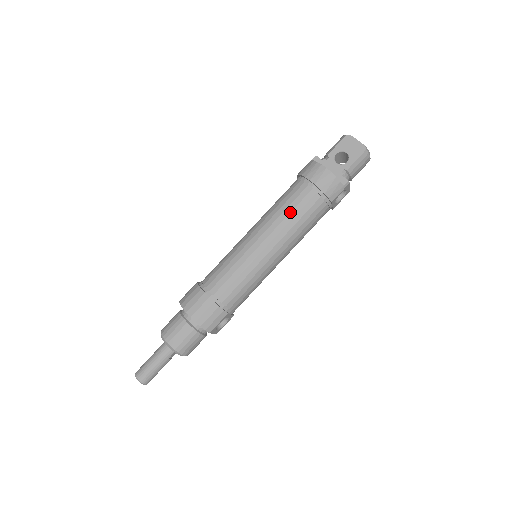
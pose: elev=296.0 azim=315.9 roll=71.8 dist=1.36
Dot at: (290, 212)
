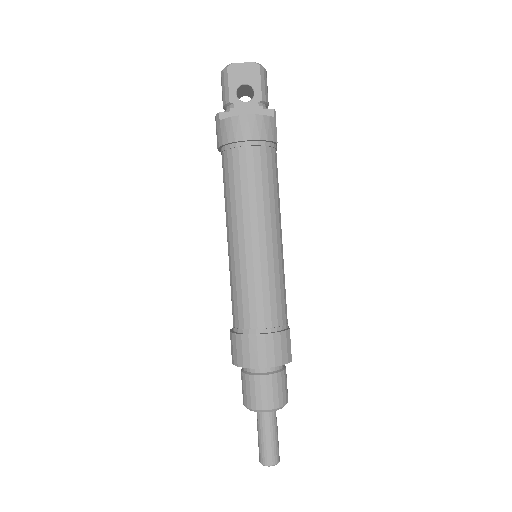
Dot at: (255, 187)
